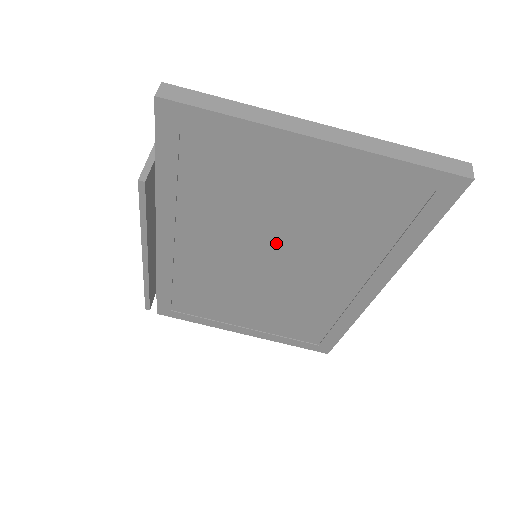
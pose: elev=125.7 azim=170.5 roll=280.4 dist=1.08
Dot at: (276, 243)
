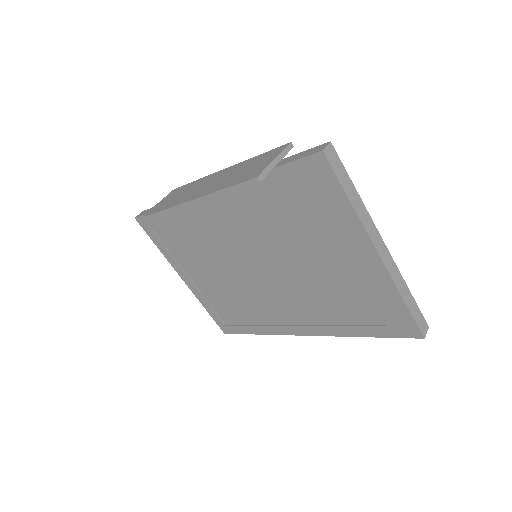
Dot at: (281, 265)
